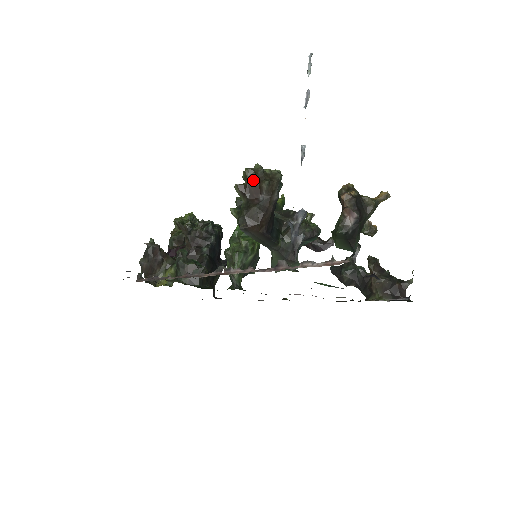
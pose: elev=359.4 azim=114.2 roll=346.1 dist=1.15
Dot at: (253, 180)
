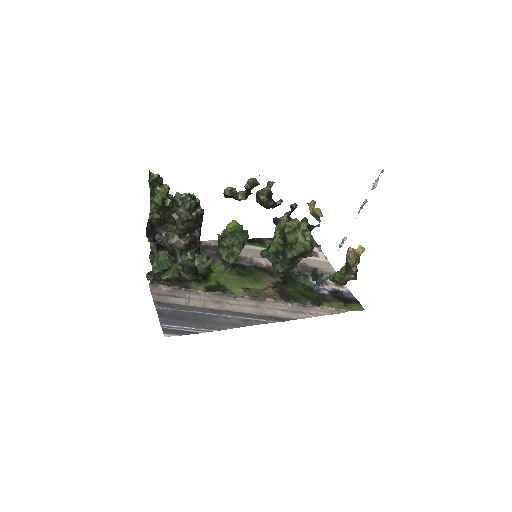
Dot at: (302, 254)
